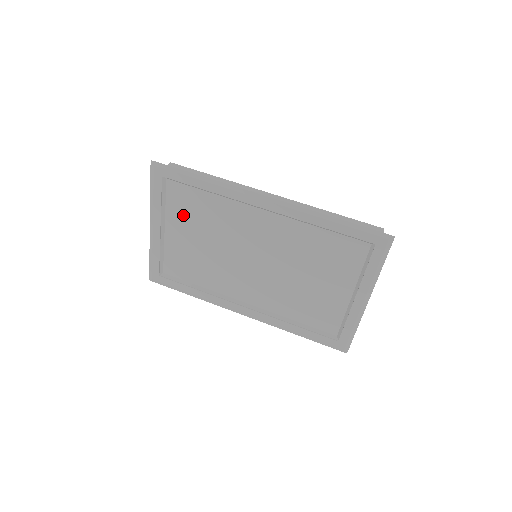
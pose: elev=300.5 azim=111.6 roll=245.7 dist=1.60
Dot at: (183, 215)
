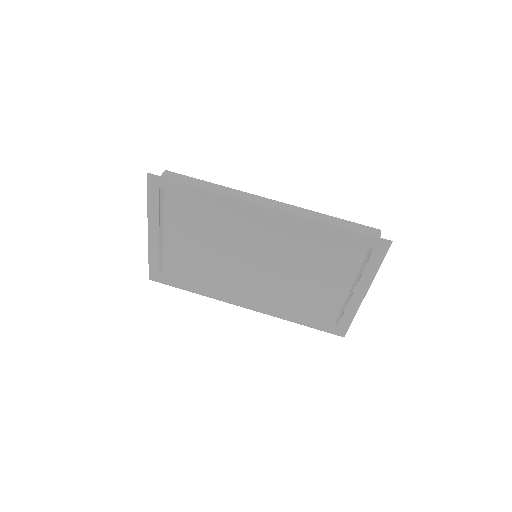
Dot at: (182, 222)
